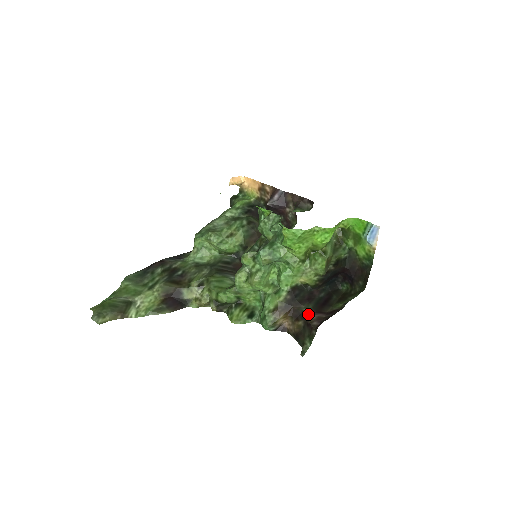
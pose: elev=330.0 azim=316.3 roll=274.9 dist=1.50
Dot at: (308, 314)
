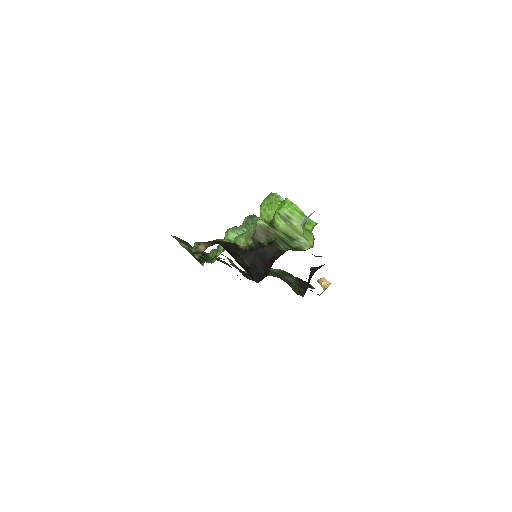
Dot at: occluded
